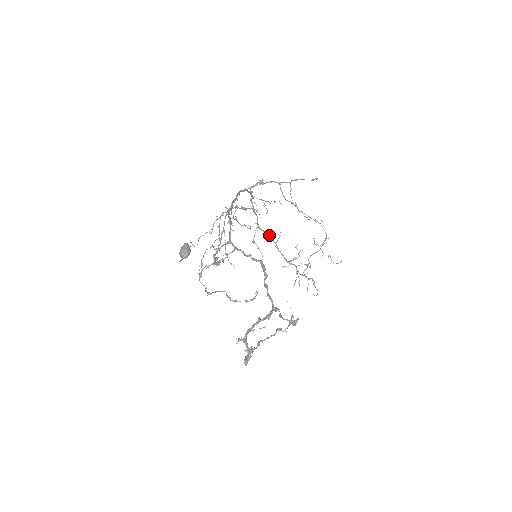
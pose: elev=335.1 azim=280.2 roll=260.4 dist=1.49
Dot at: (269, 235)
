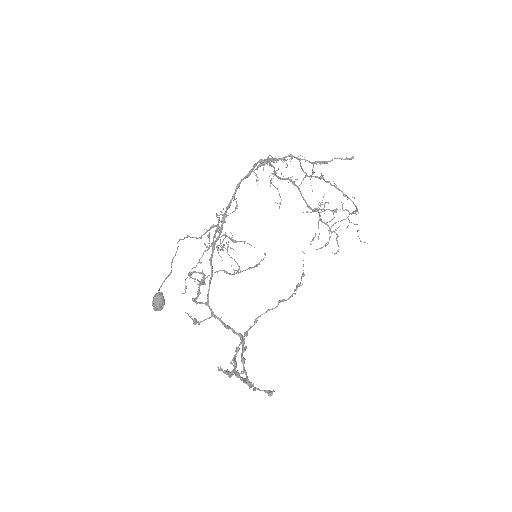
Dot at: (290, 181)
